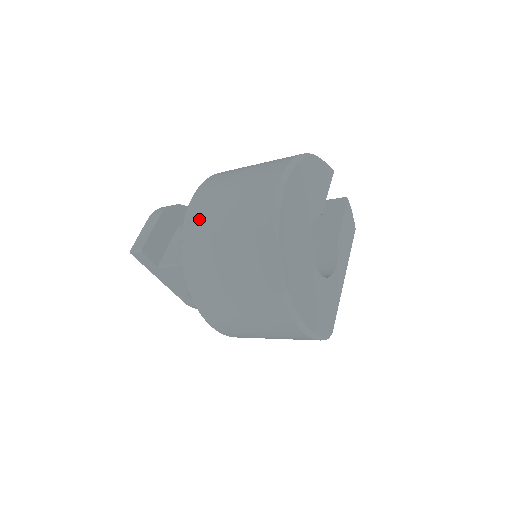
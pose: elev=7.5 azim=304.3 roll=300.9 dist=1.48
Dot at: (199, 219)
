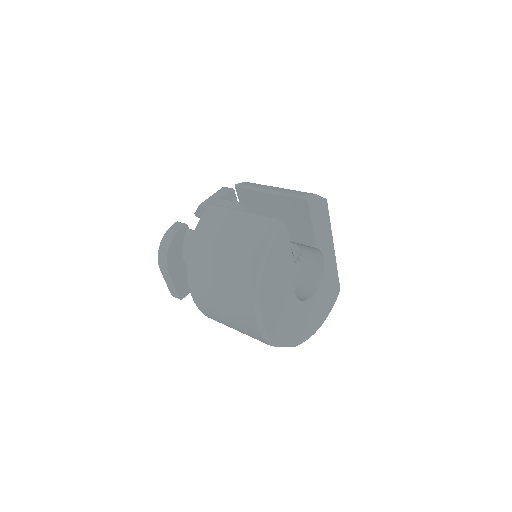
Dot at: (212, 317)
